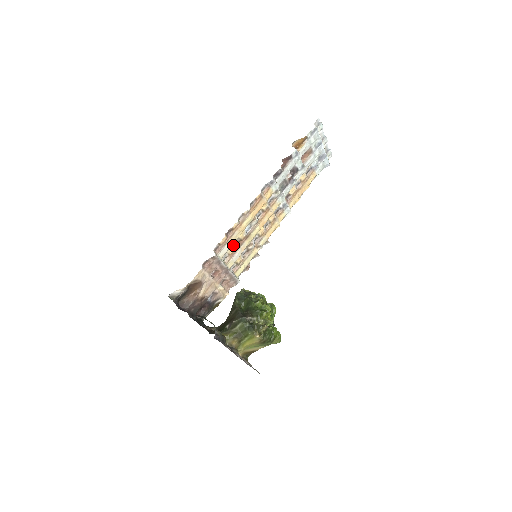
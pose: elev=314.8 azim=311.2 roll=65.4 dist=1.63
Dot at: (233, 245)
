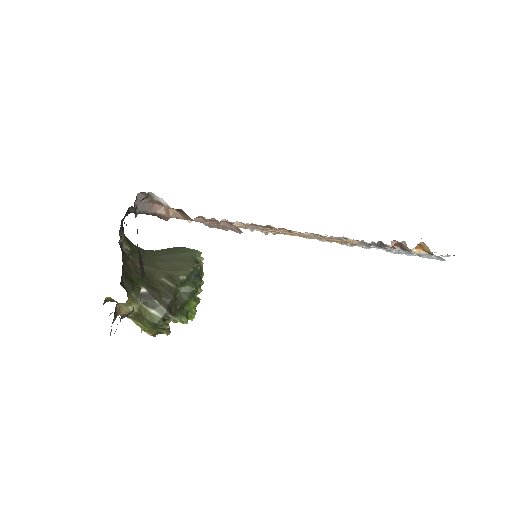
Dot at: occluded
